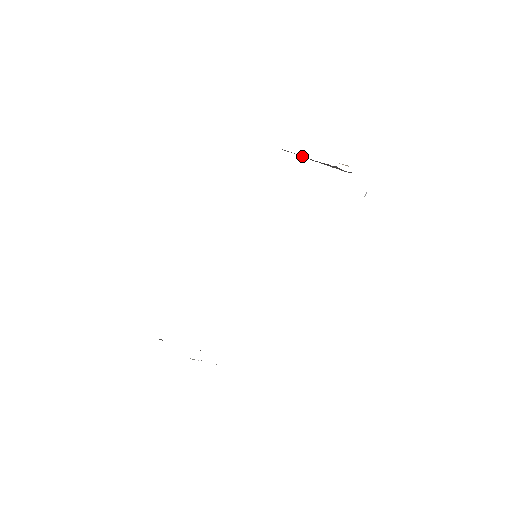
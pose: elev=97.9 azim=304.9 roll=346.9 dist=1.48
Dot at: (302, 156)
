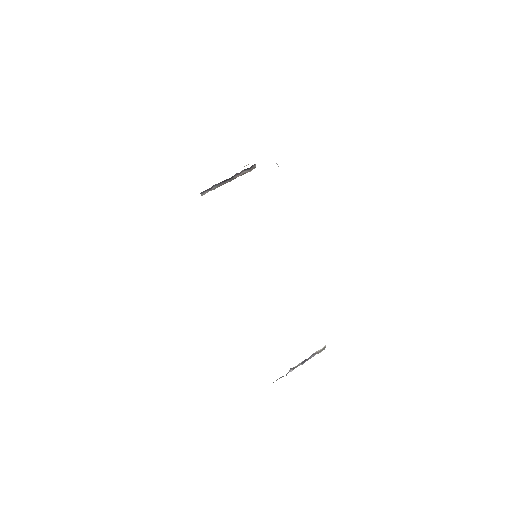
Dot at: (217, 187)
